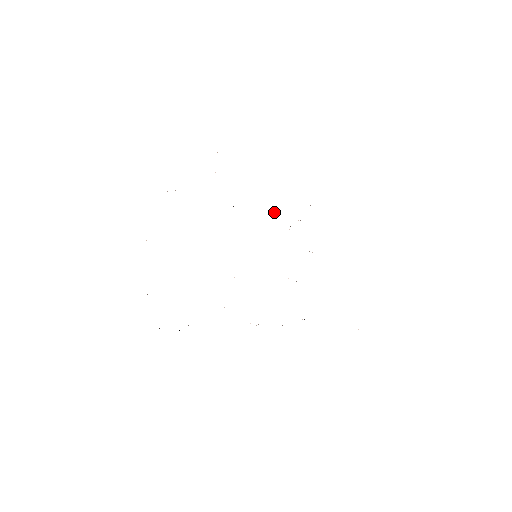
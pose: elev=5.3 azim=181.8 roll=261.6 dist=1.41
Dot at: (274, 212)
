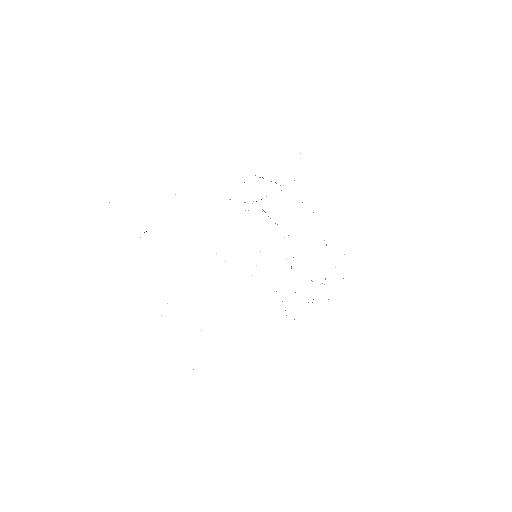
Dot at: occluded
